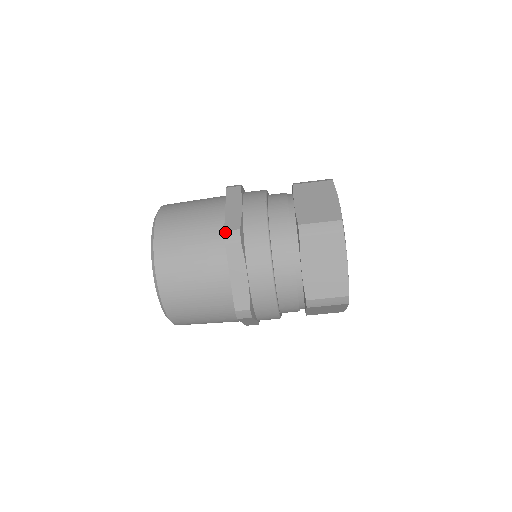
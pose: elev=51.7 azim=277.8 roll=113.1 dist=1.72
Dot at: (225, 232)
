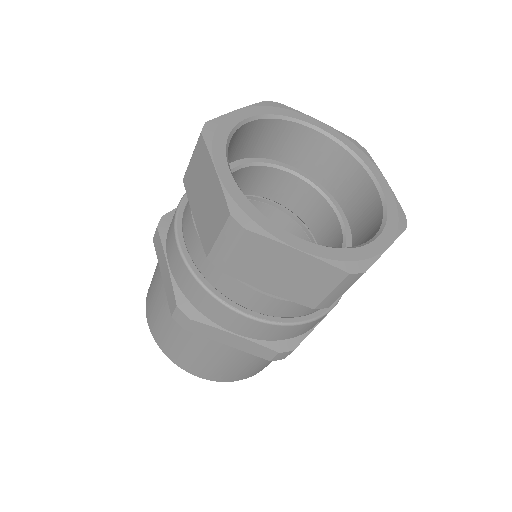
Dot at: occluded
